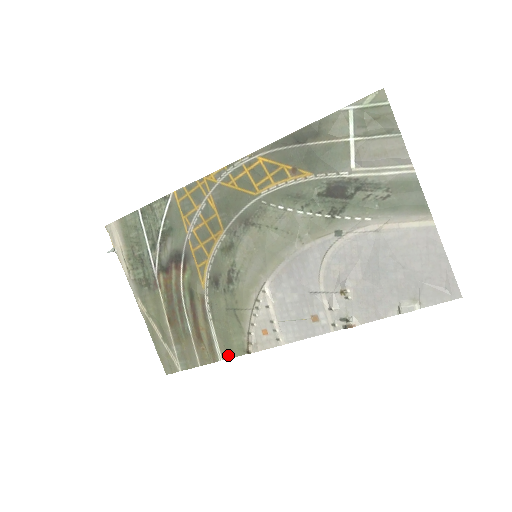
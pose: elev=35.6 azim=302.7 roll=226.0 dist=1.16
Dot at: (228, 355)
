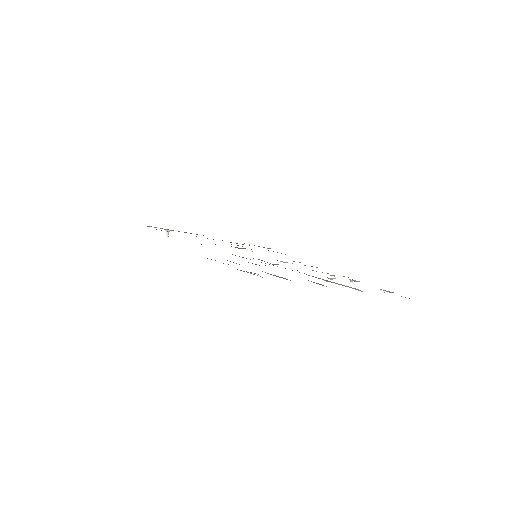
Dot at: occluded
